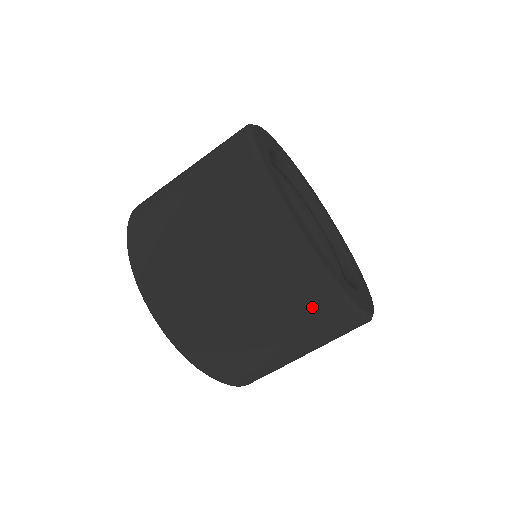
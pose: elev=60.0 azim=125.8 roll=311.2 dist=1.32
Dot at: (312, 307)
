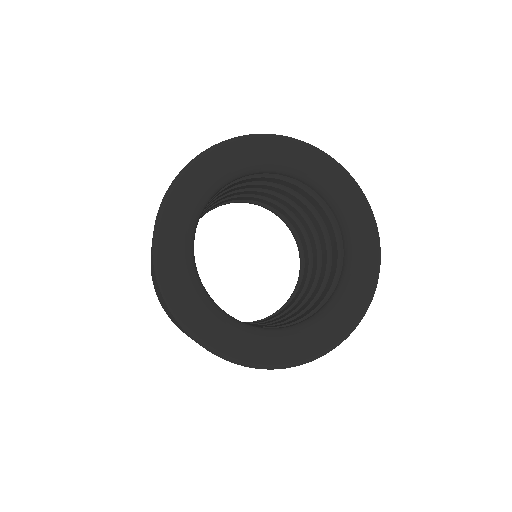
Dot at: occluded
